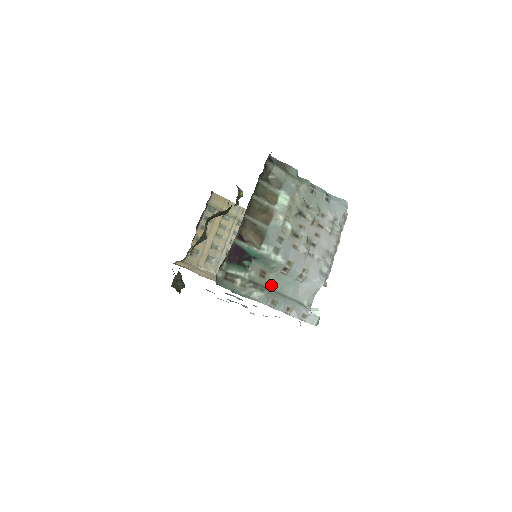
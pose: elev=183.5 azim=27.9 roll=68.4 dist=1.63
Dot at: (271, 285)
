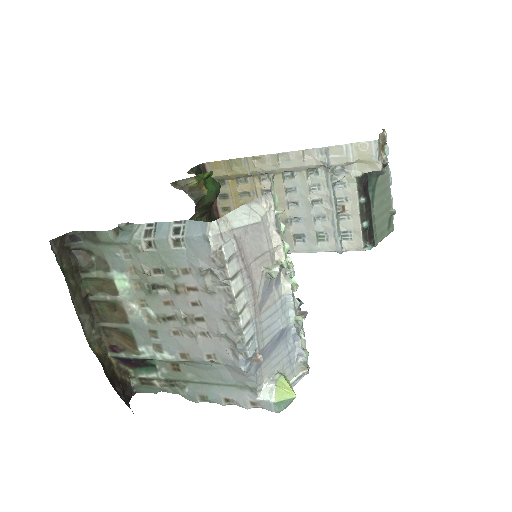
Dot at: (193, 376)
